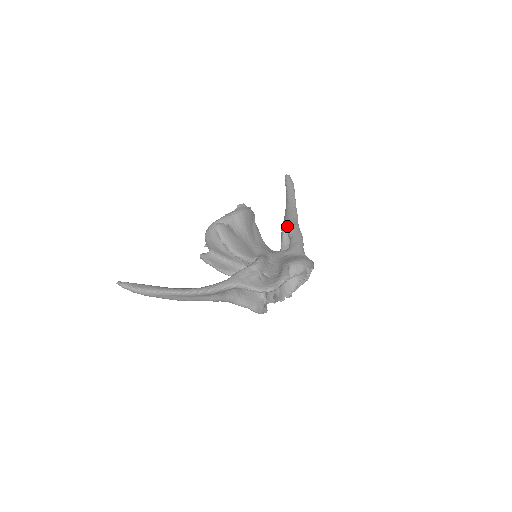
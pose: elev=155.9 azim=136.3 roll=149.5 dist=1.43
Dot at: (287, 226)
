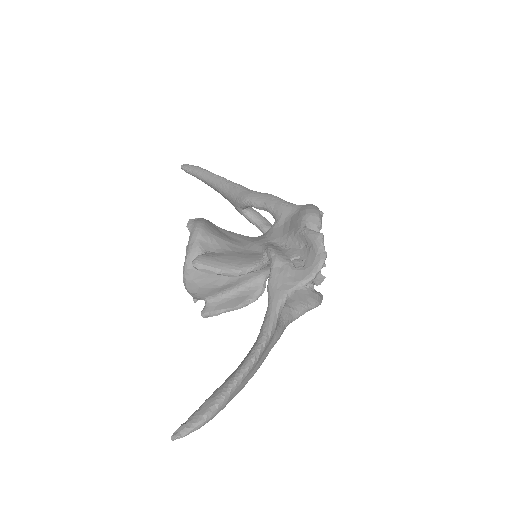
Dot at: (246, 202)
